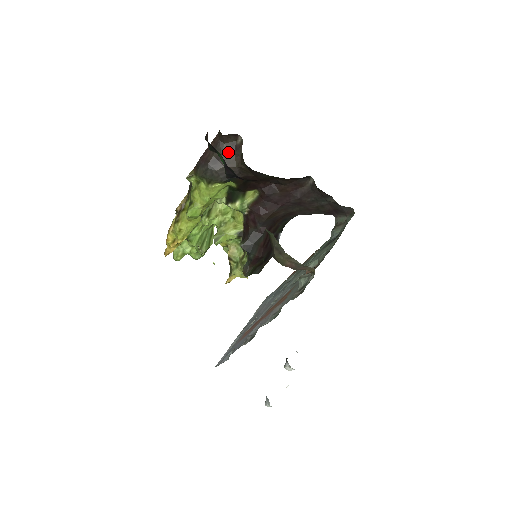
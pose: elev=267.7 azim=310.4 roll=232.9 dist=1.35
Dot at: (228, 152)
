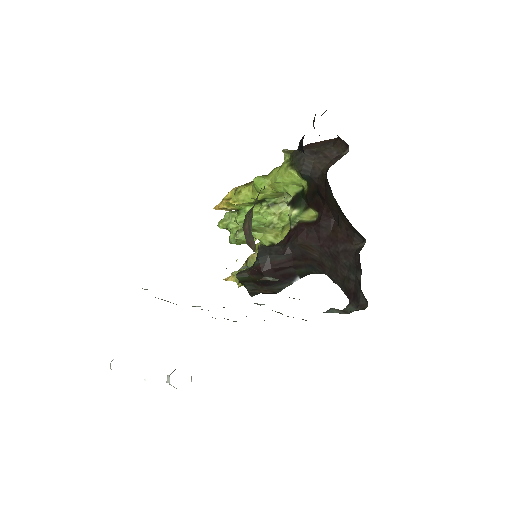
Dot at: (329, 154)
